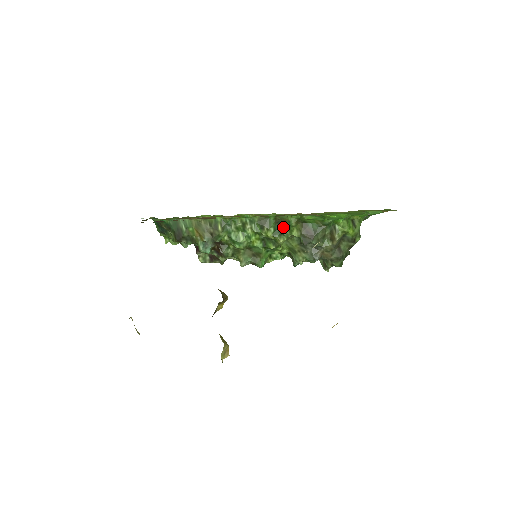
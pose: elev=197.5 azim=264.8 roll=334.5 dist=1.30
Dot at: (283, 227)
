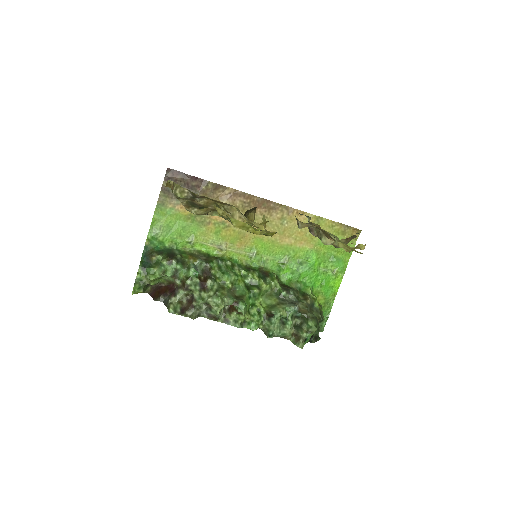
Dot at: (266, 276)
